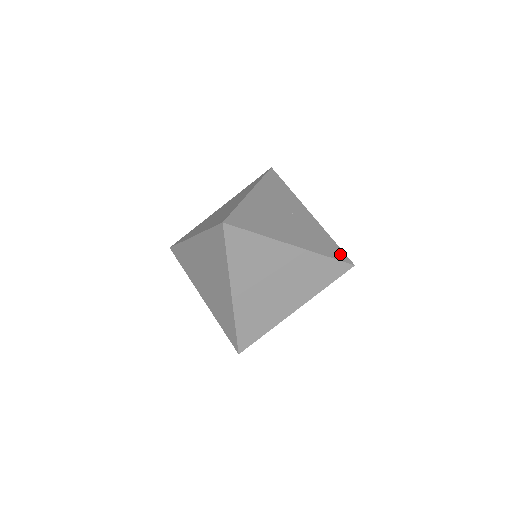
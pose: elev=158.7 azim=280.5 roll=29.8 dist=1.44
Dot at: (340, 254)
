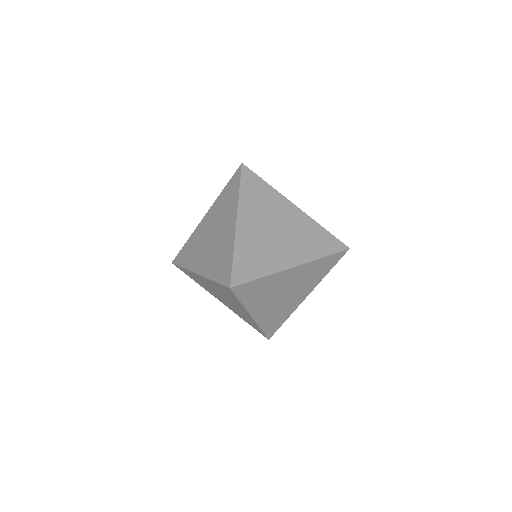
Dot at: (334, 244)
